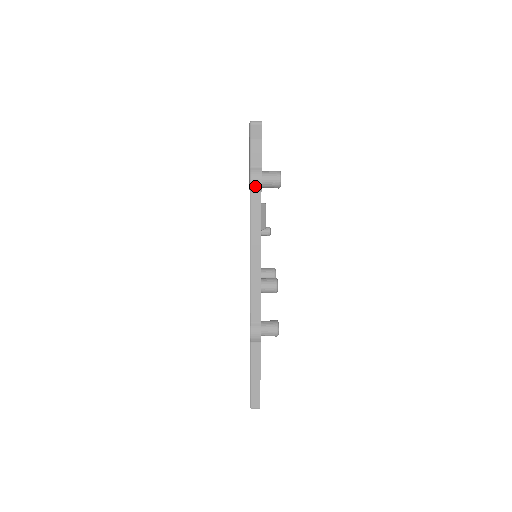
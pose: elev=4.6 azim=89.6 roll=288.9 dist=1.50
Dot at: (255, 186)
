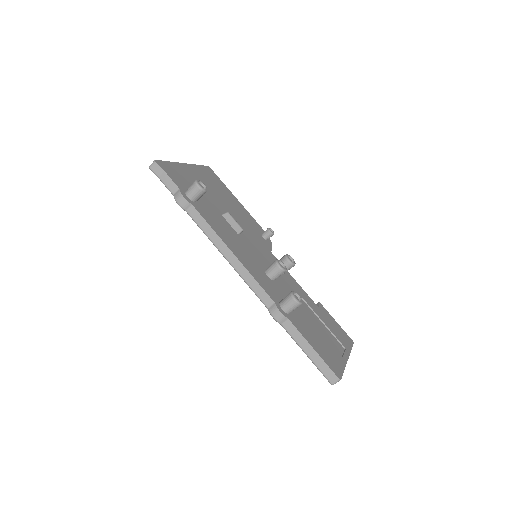
Dot at: (184, 205)
